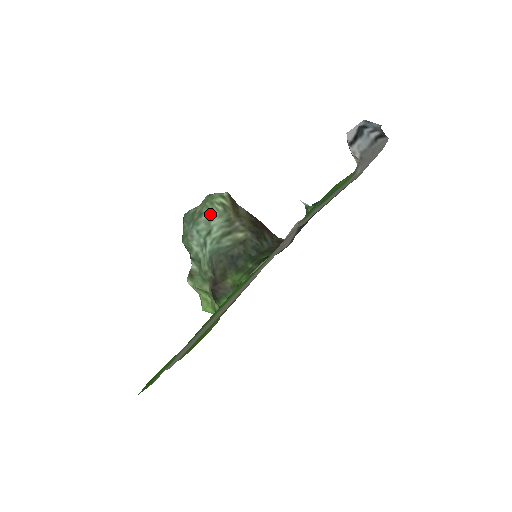
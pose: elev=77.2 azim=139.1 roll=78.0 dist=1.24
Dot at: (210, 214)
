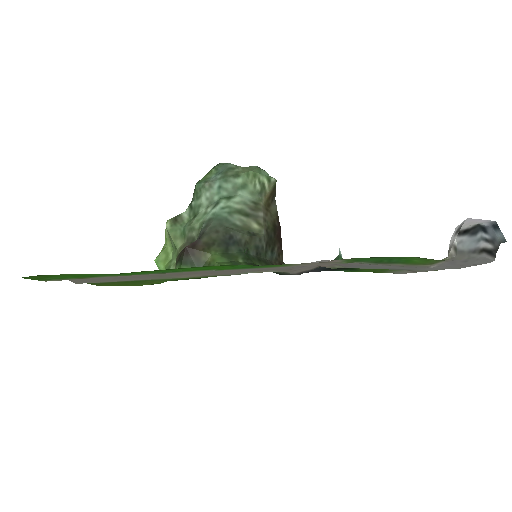
Dot at: (245, 183)
